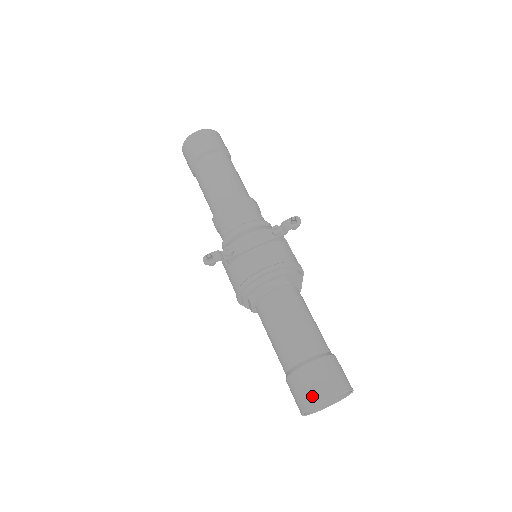
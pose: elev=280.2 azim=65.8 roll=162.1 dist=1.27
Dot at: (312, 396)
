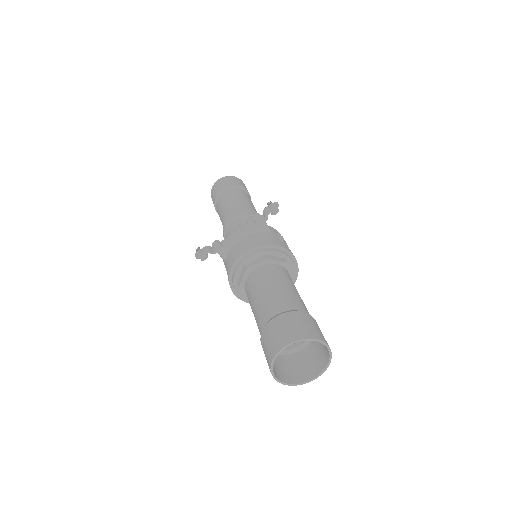
Dot at: (273, 347)
